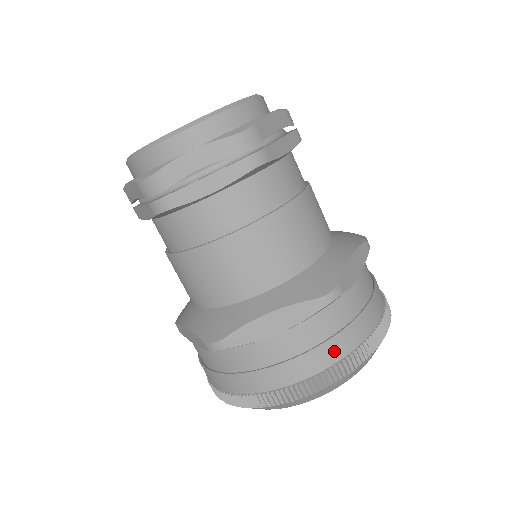
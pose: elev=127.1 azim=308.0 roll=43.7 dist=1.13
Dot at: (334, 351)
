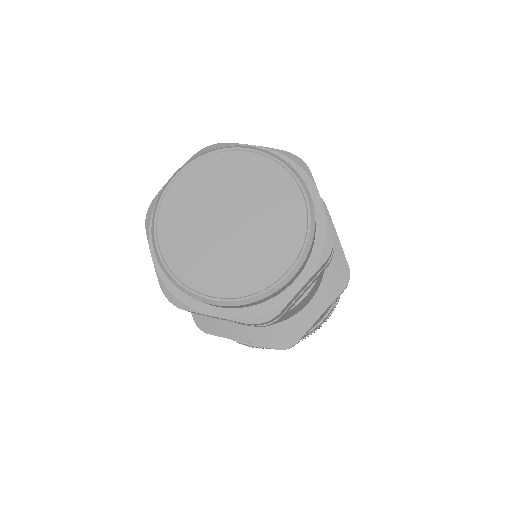
Dot at: occluded
